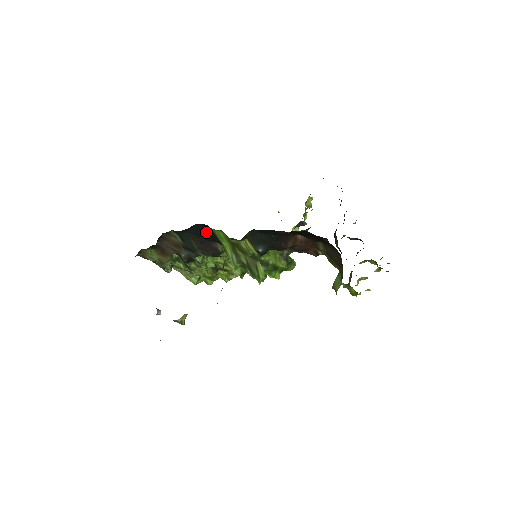
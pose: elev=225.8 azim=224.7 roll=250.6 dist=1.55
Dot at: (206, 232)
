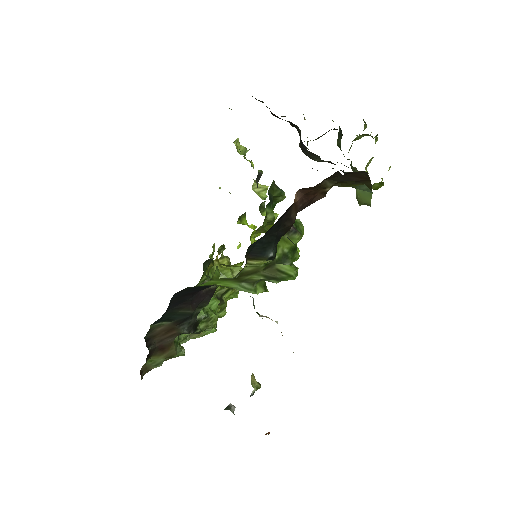
Dot at: (188, 292)
